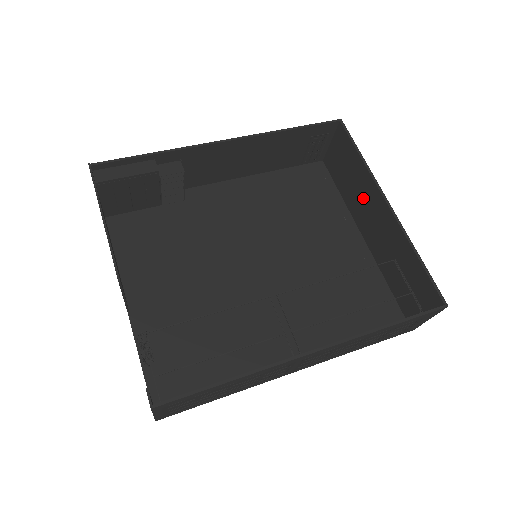
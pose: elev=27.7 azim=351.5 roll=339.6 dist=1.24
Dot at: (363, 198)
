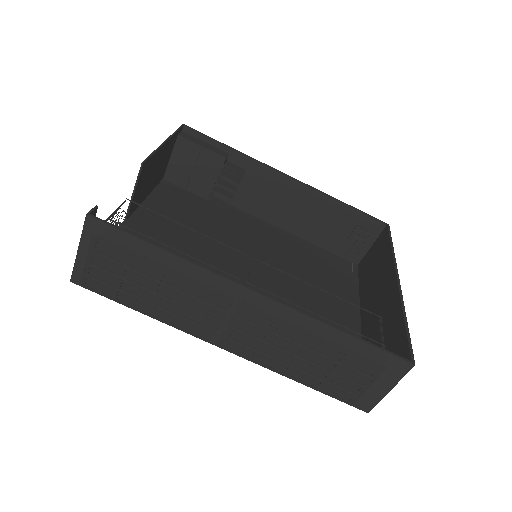
Dot at: (378, 283)
